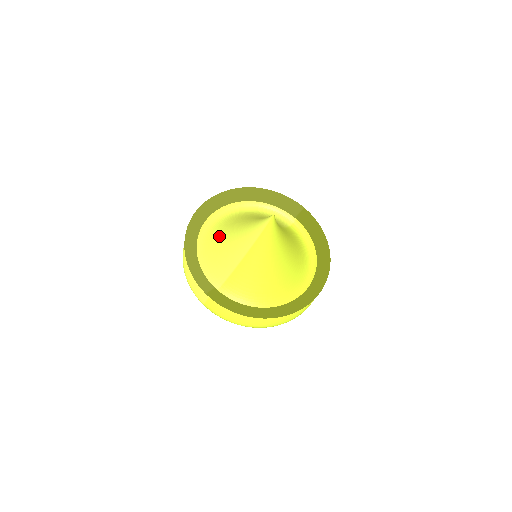
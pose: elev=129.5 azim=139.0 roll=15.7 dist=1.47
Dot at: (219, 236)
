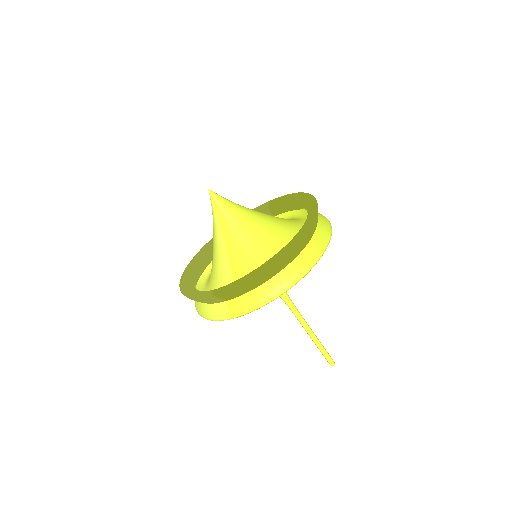
Dot at: occluded
